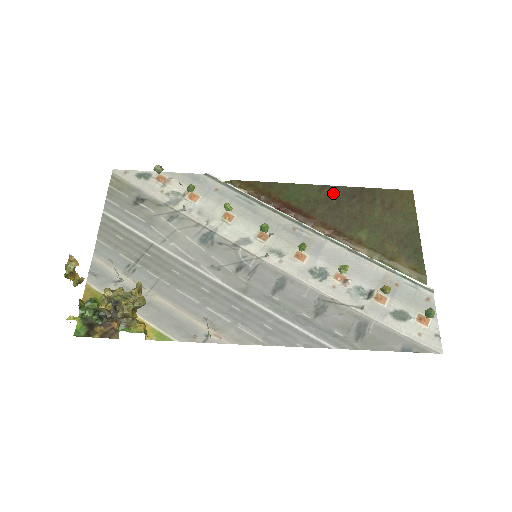
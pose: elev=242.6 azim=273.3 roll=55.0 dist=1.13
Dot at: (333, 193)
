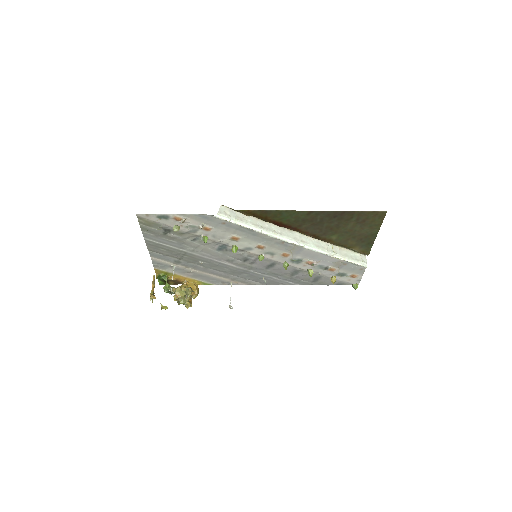
Dot at: (319, 215)
